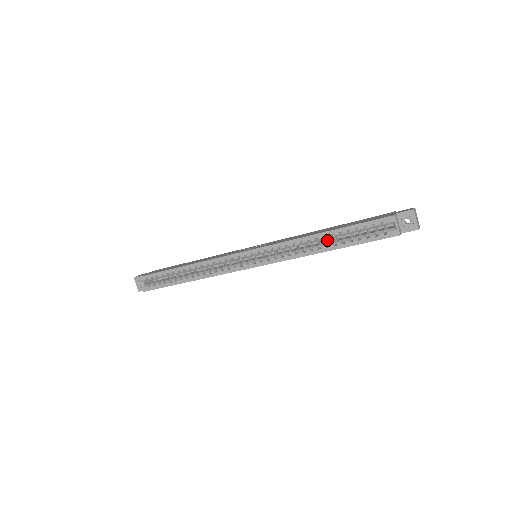
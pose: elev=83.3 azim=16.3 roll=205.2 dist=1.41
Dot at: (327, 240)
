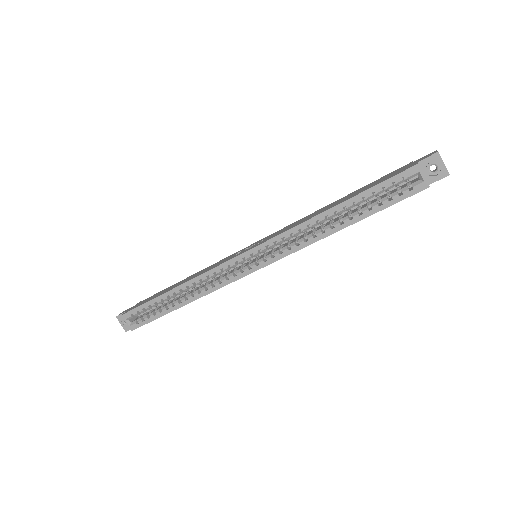
Dot at: (339, 216)
